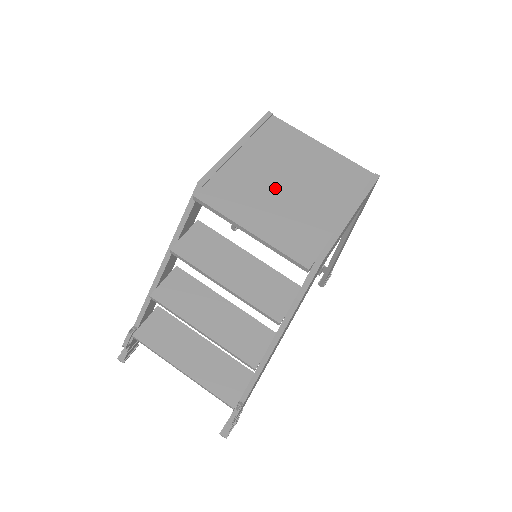
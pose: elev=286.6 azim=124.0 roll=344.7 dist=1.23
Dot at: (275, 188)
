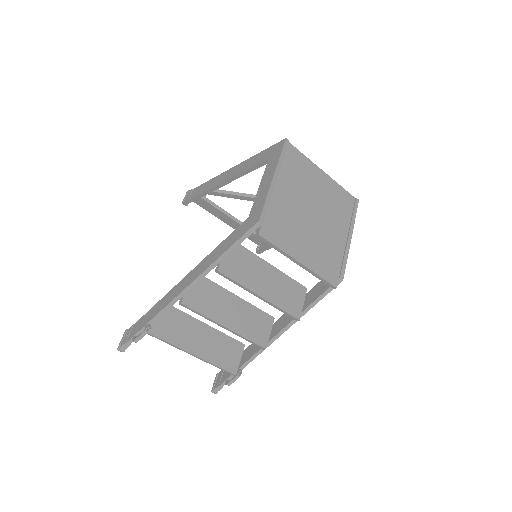
Dot at: (305, 219)
